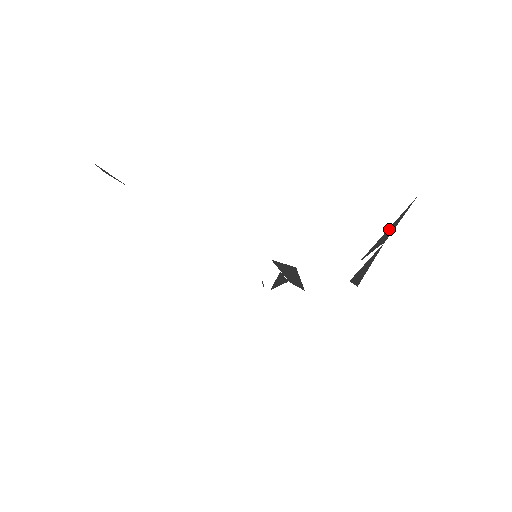
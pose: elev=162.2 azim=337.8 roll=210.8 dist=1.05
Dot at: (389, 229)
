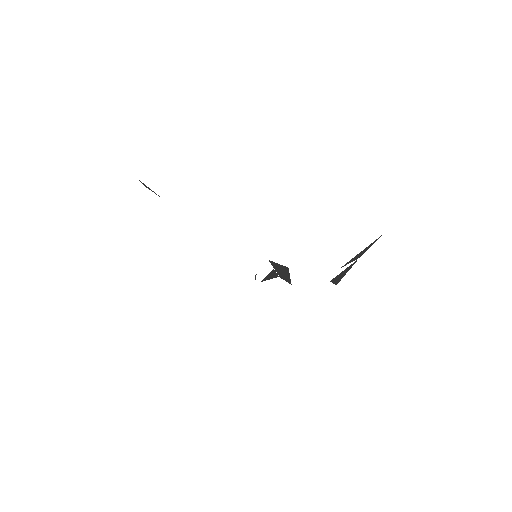
Dot at: (363, 251)
